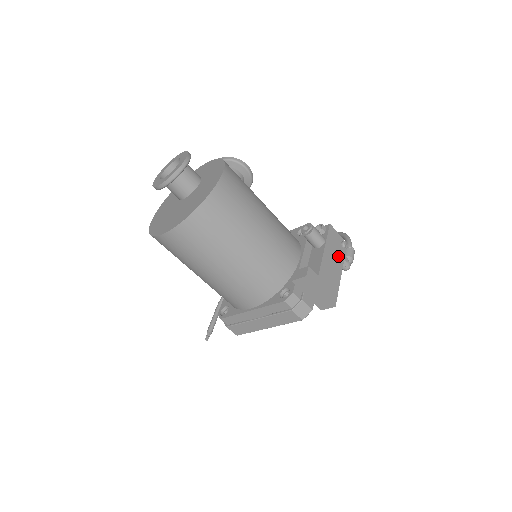
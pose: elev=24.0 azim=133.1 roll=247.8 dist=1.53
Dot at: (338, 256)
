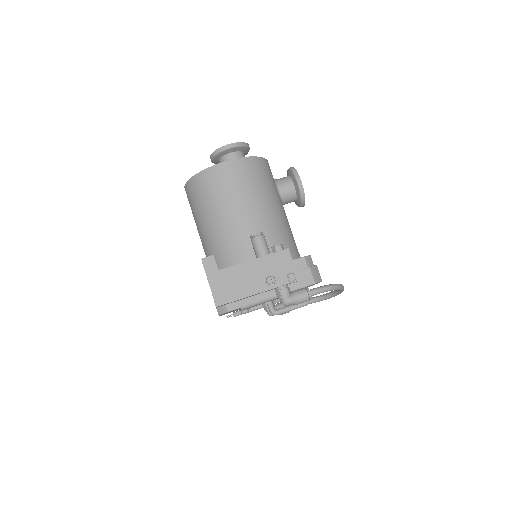
Dot at: (267, 277)
